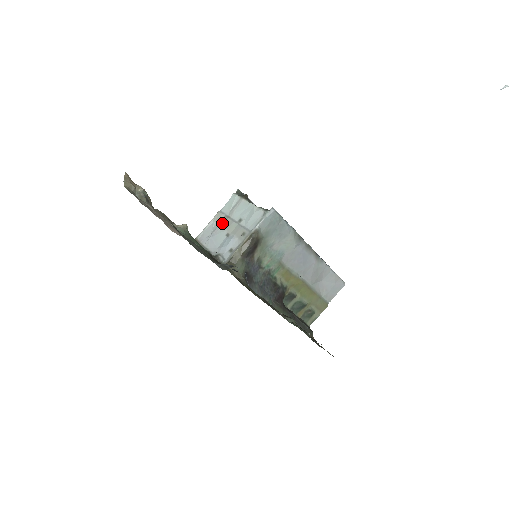
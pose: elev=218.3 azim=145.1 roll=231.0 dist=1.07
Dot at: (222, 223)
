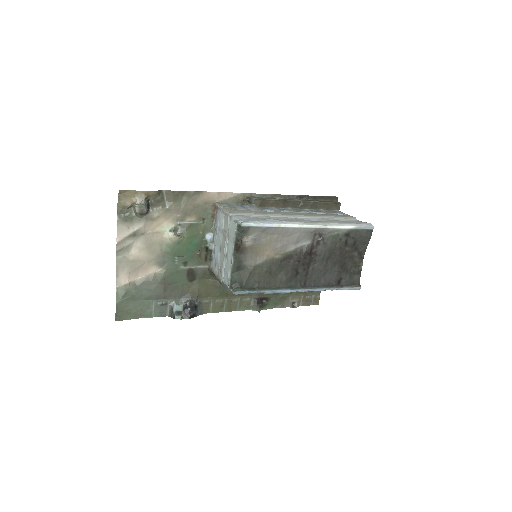
Dot at: (223, 233)
